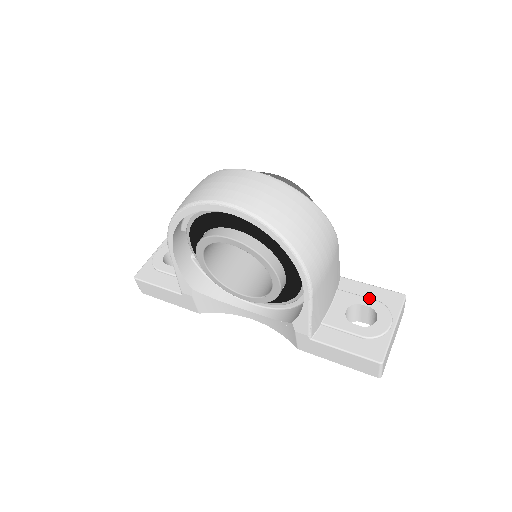
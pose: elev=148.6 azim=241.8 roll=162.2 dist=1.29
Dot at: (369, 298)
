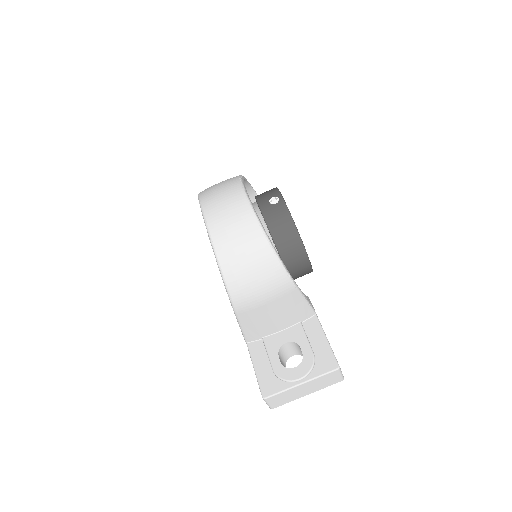
Dot at: (310, 347)
